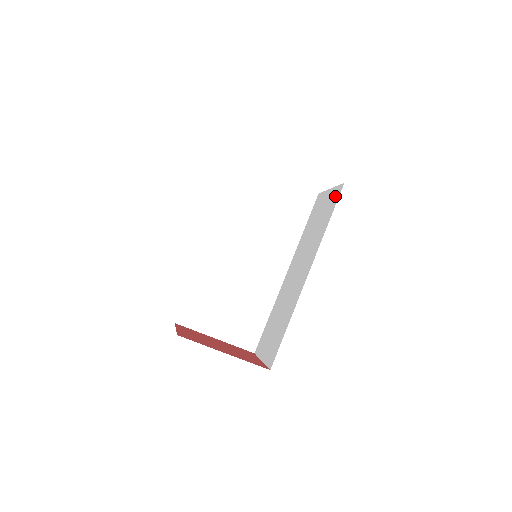
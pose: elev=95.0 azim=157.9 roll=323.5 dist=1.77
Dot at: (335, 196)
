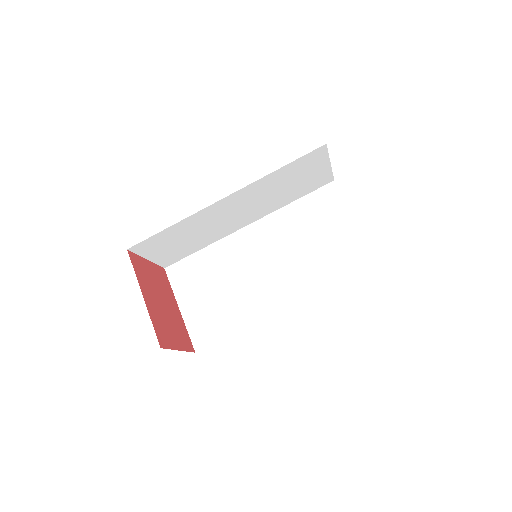
Dot at: occluded
